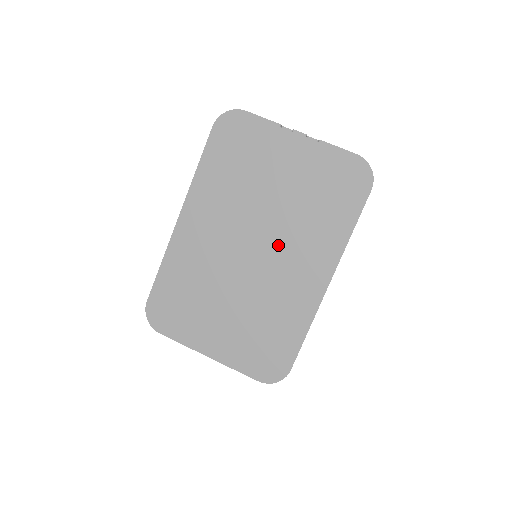
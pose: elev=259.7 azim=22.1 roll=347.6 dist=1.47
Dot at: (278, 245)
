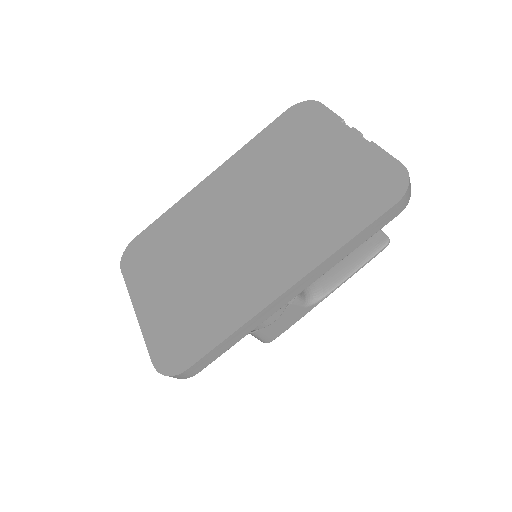
Dot at: (268, 228)
